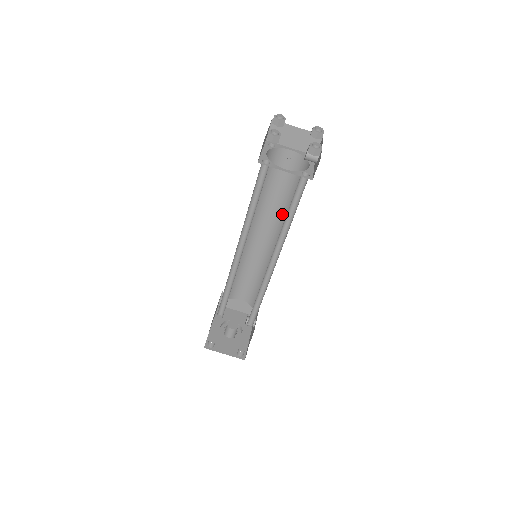
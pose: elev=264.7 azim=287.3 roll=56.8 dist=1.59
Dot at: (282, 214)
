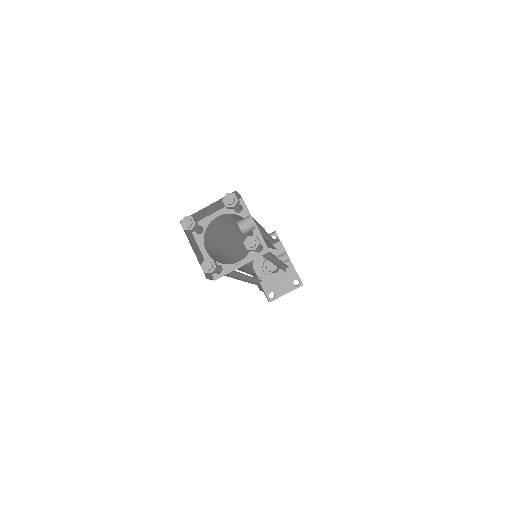
Dot at: occluded
